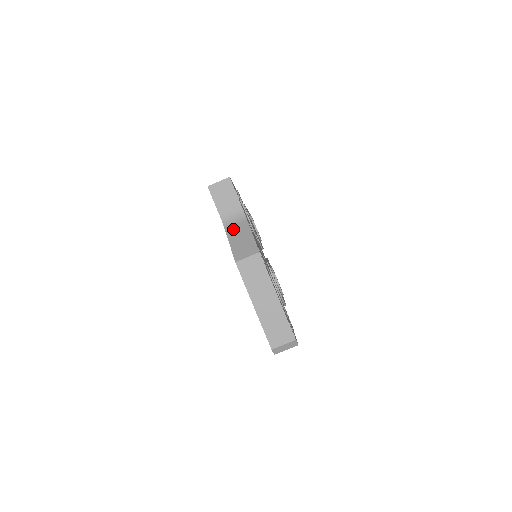
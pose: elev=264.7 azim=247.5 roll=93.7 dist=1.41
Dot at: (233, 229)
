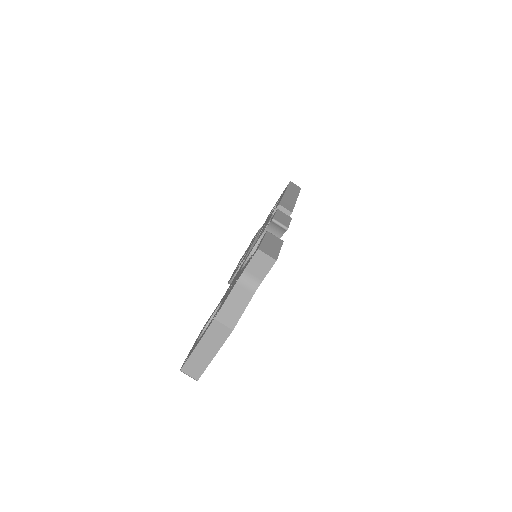
Dot at: (240, 290)
